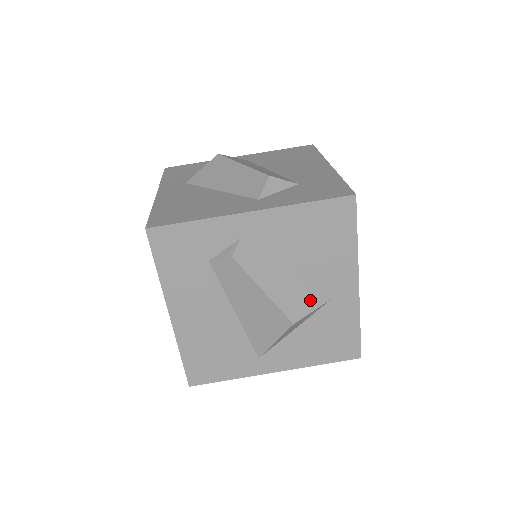
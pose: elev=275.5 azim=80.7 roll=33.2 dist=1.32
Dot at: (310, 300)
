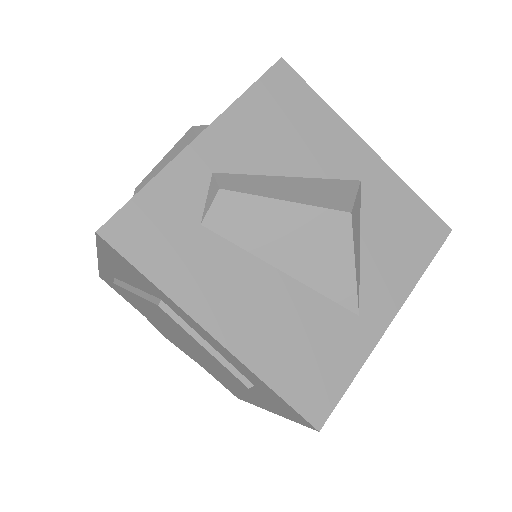
Dot at: (342, 189)
